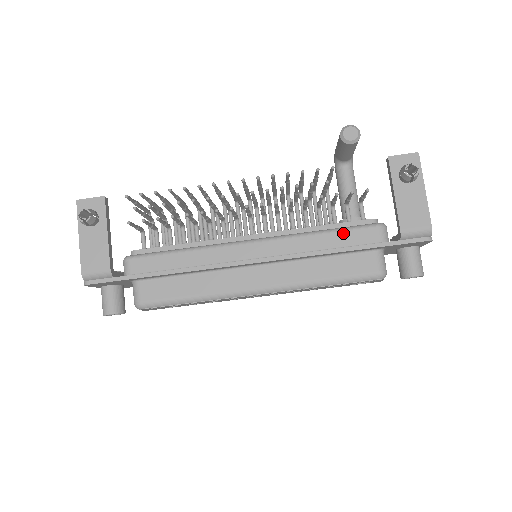
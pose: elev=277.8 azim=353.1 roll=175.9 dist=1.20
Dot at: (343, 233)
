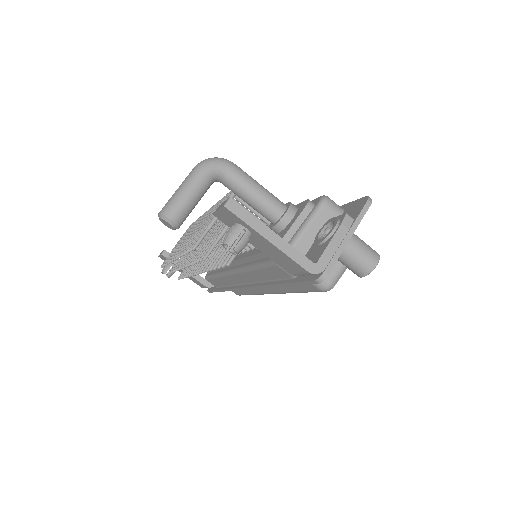
Dot at: (264, 270)
